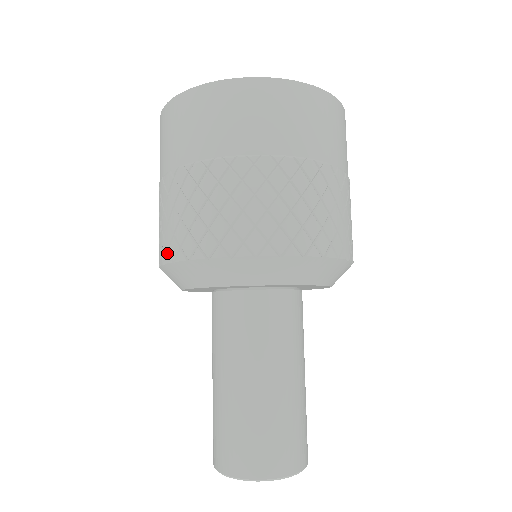
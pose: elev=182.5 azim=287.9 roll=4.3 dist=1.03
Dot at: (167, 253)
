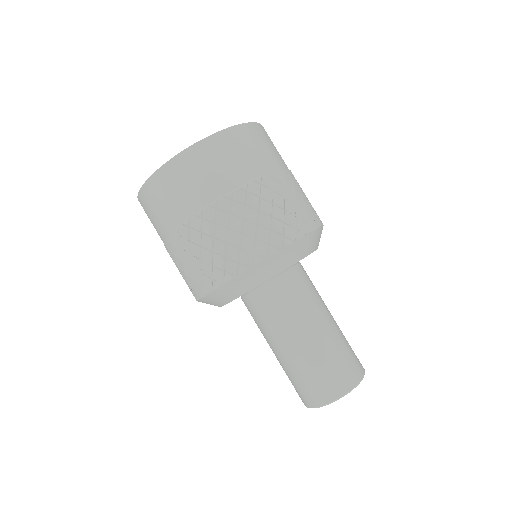
Dot at: (223, 274)
